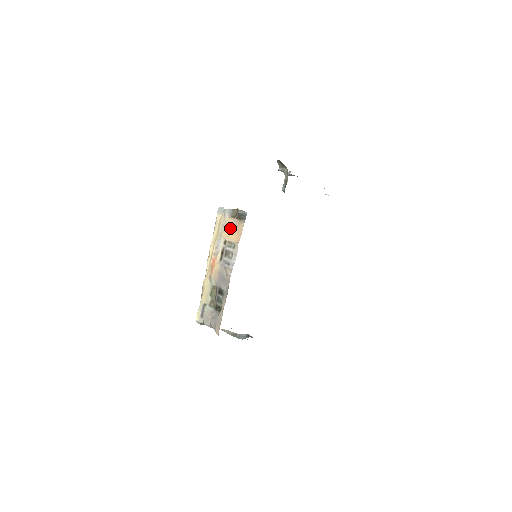
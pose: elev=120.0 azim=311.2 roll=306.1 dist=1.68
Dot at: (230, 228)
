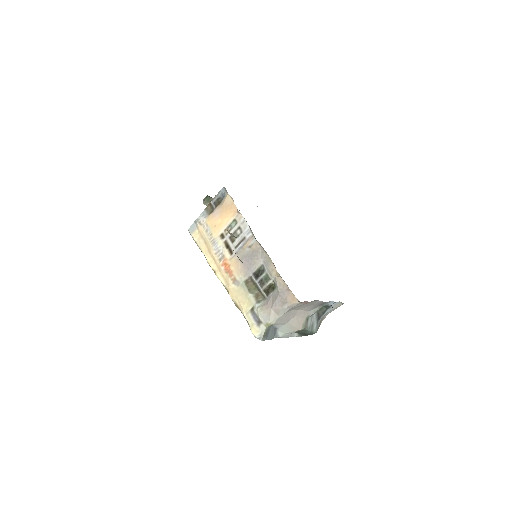
Dot at: (217, 218)
